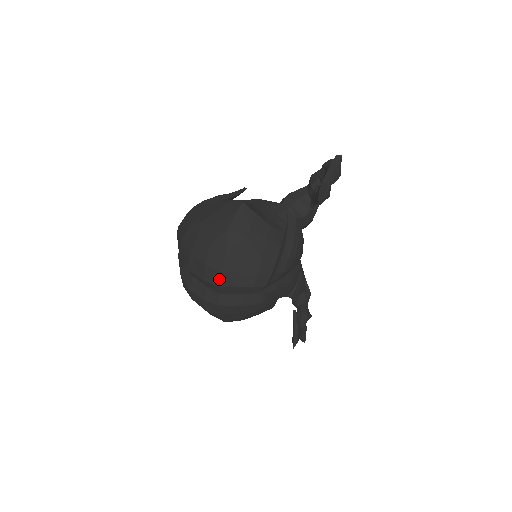
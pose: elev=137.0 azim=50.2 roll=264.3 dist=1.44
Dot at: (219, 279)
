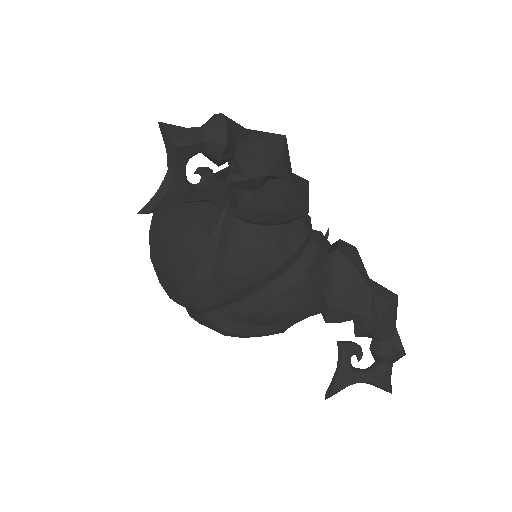
Dot at: occluded
